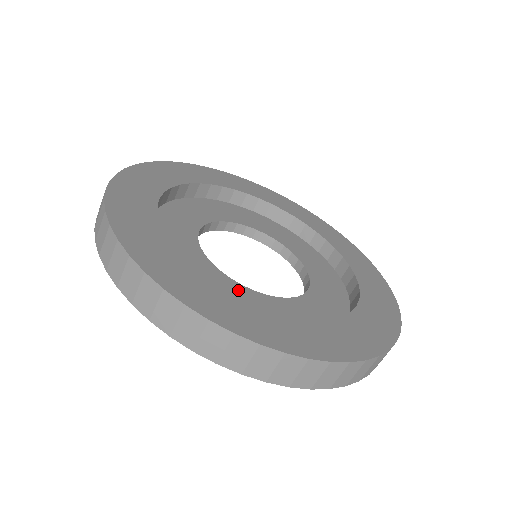
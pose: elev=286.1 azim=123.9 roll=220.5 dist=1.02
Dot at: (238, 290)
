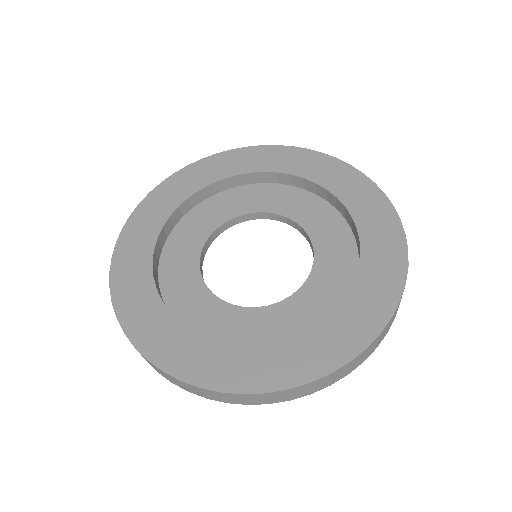
Dot at: (283, 311)
